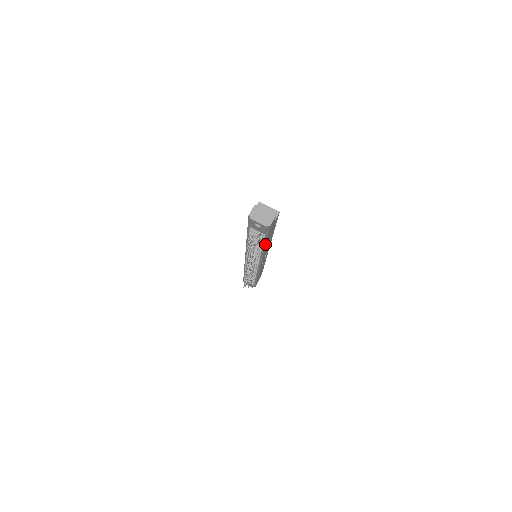
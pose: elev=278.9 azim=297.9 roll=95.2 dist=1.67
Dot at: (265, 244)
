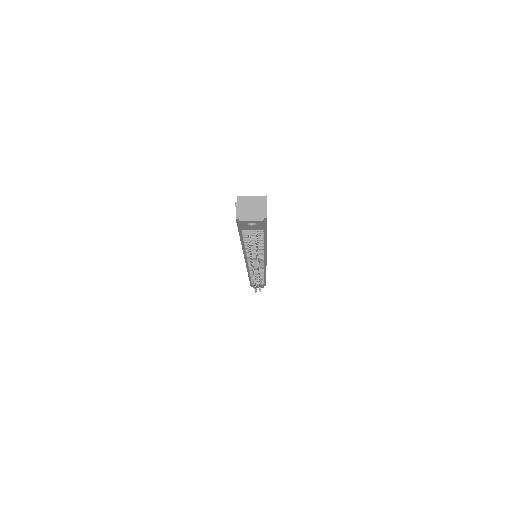
Dot at: (266, 240)
